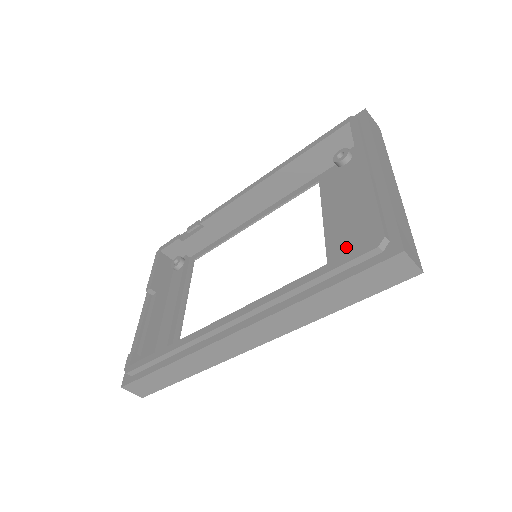
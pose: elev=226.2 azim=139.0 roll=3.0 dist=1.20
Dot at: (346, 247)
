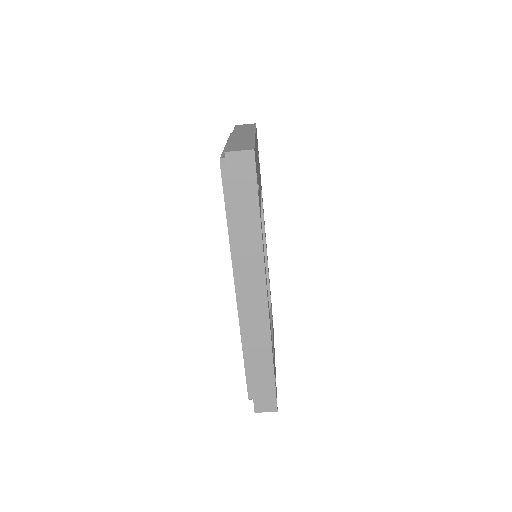
Dot at: occluded
